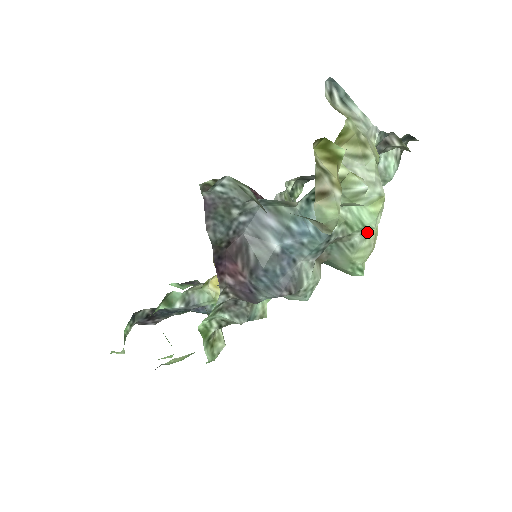
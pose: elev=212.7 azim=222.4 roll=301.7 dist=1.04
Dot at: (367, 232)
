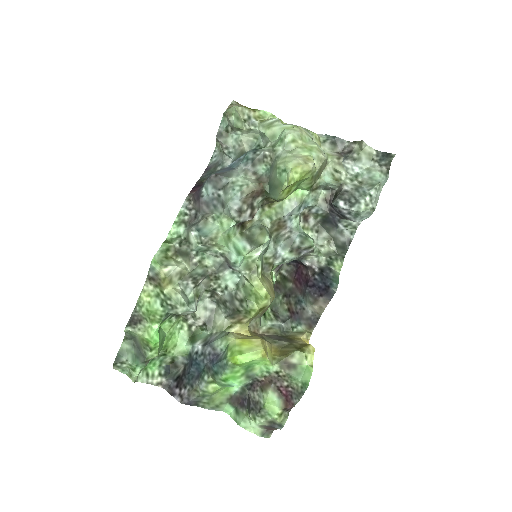
Dot at: (290, 149)
